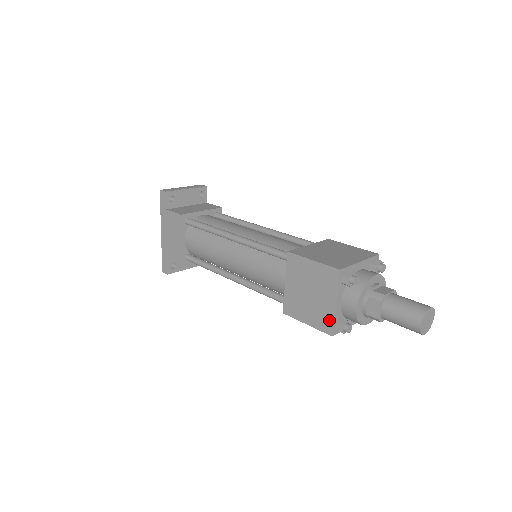
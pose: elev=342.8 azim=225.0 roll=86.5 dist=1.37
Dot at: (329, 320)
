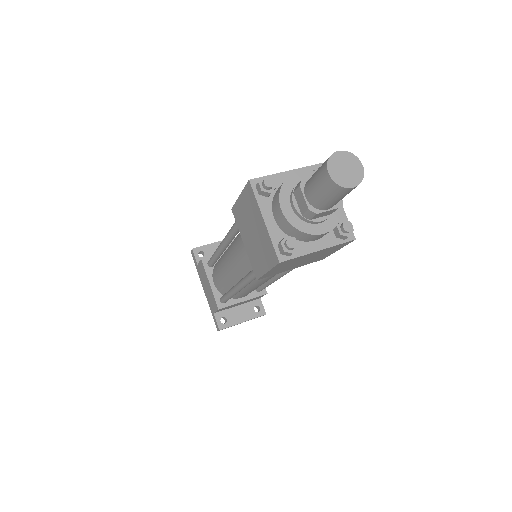
Dot at: (270, 246)
